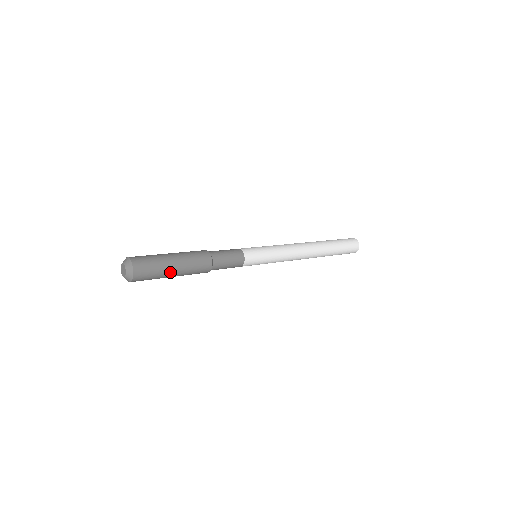
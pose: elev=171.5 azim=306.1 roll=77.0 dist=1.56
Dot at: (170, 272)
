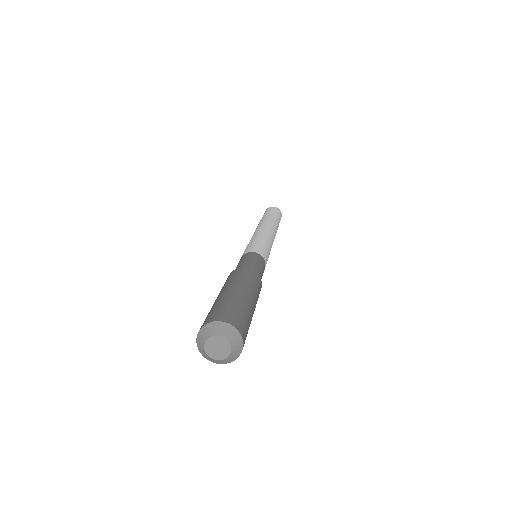
Dot at: occluded
